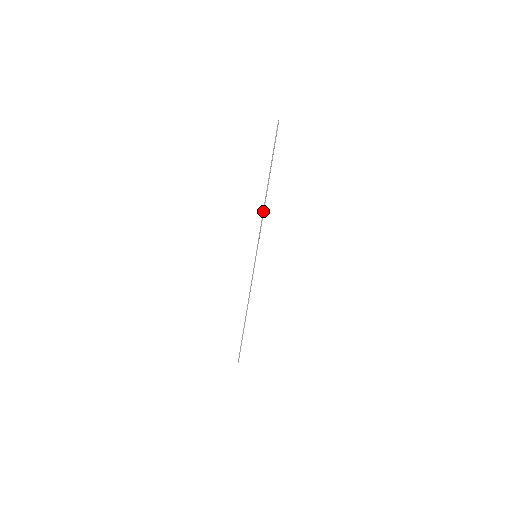
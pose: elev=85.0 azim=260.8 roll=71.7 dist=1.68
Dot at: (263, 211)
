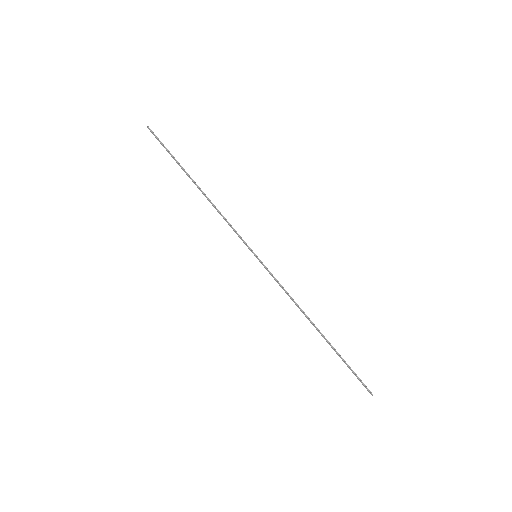
Dot at: (216, 208)
